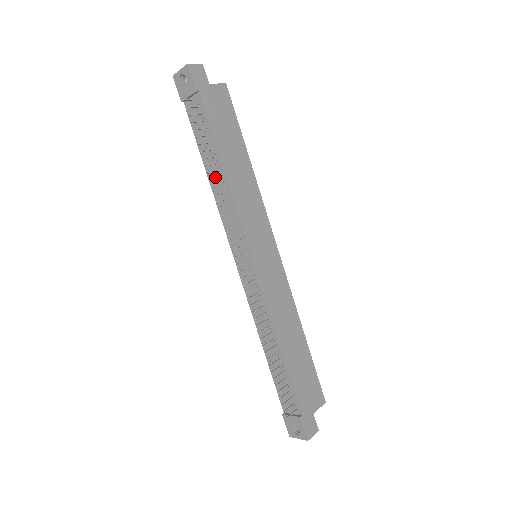
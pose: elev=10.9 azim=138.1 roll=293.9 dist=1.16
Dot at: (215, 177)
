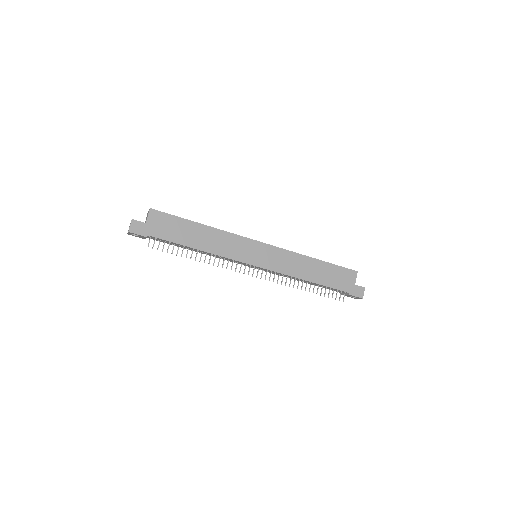
Dot at: occluded
